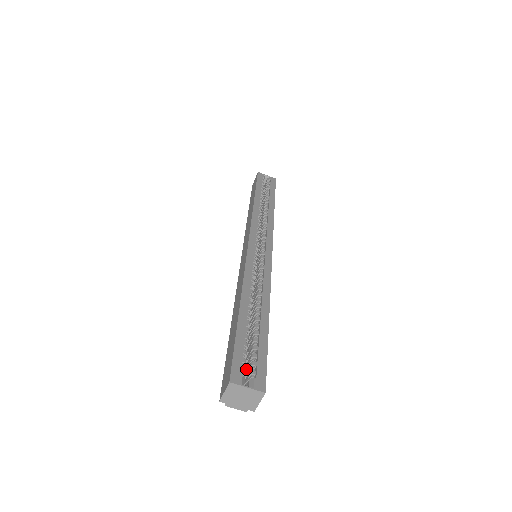
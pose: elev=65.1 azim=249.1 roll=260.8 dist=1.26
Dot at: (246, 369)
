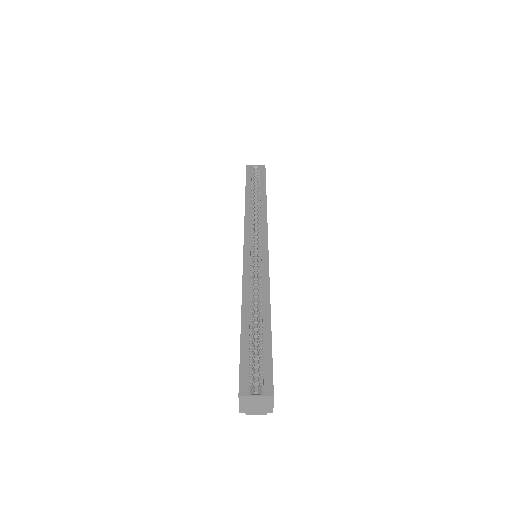
Dot at: occluded
